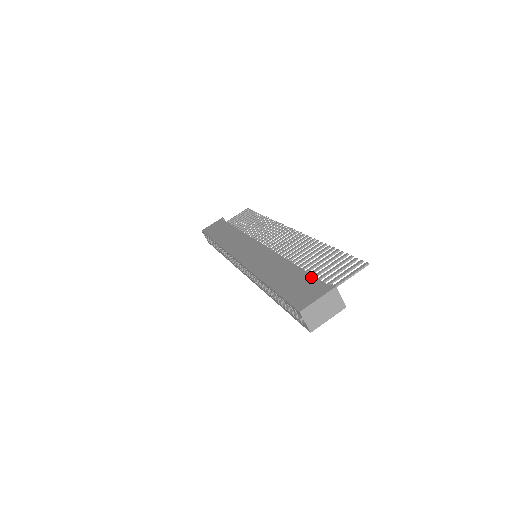
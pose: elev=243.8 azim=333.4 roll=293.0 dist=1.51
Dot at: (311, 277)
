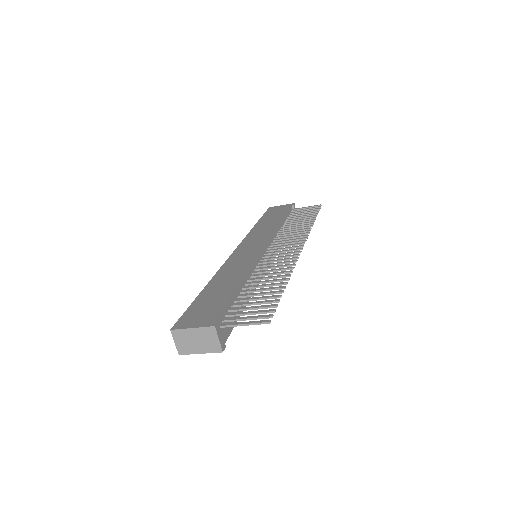
Dot at: (223, 304)
